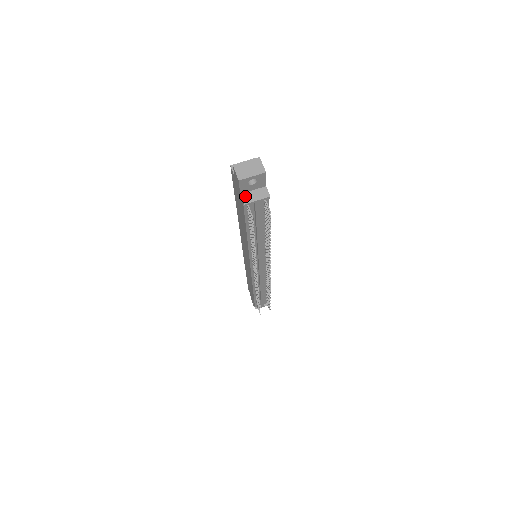
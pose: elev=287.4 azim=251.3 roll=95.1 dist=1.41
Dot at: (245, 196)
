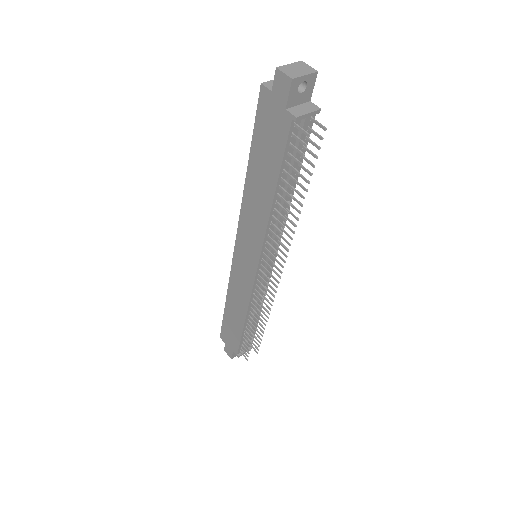
Dot at: (292, 110)
